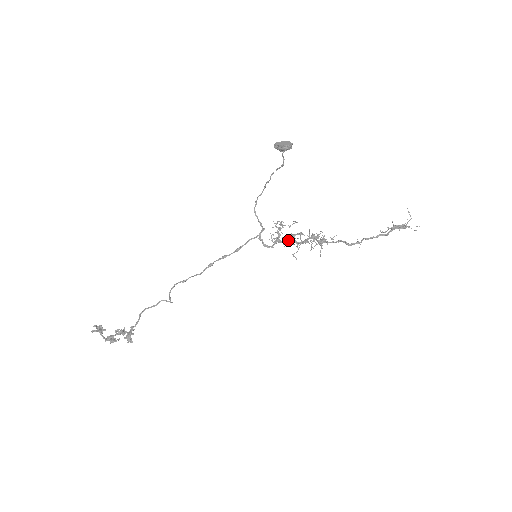
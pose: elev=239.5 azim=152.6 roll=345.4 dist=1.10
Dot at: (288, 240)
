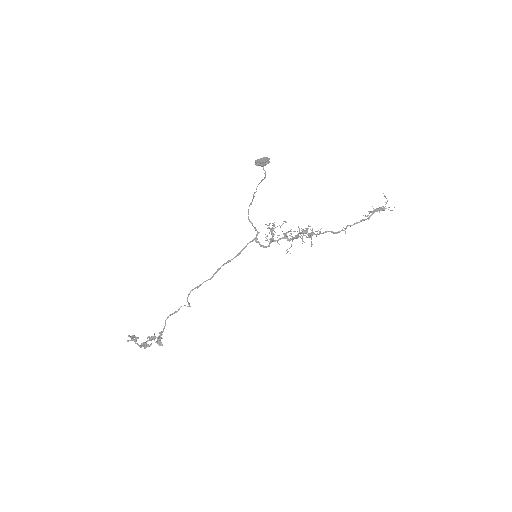
Dot at: (281, 238)
